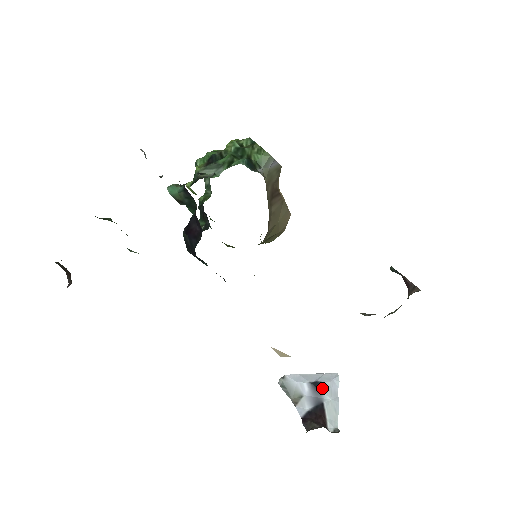
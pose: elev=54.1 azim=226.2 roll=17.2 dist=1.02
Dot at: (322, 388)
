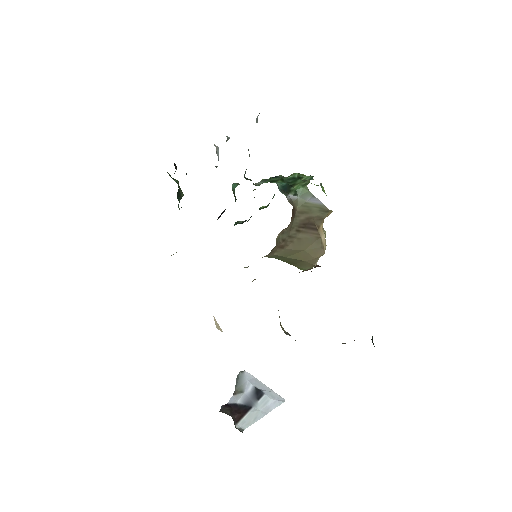
Dot at: (261, 397)
